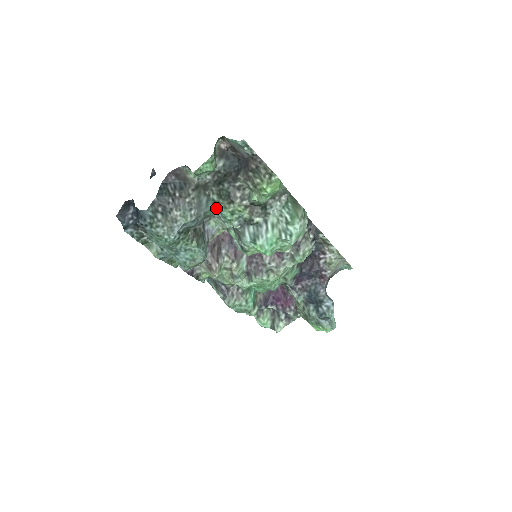
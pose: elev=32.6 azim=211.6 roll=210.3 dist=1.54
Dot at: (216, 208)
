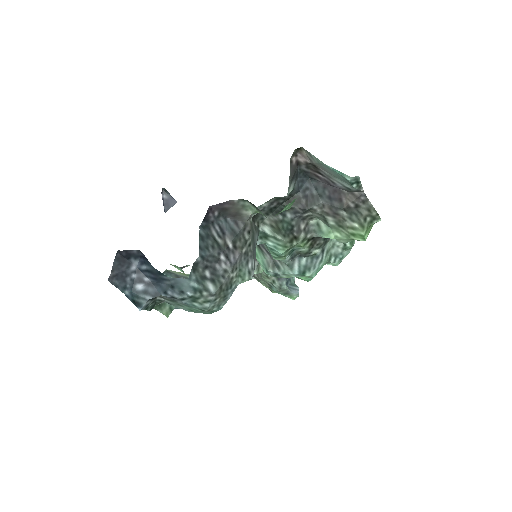
Dot at: (264, 242)
